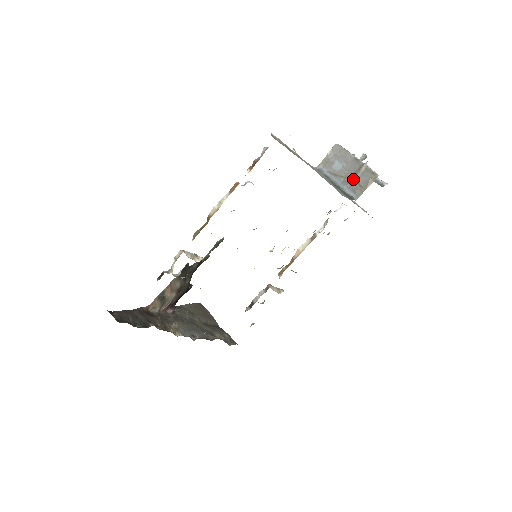
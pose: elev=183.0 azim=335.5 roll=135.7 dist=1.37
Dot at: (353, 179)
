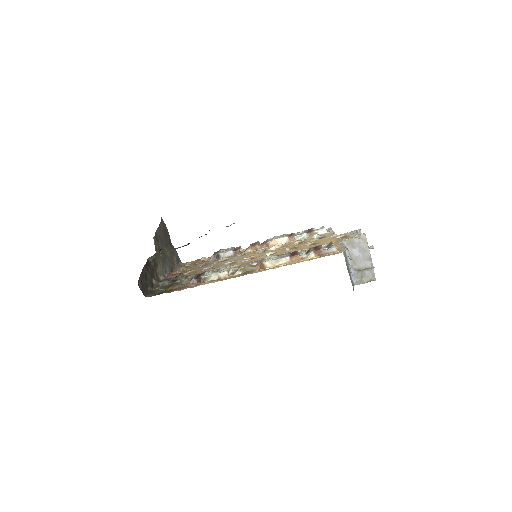
Dot at: (361, 271)
